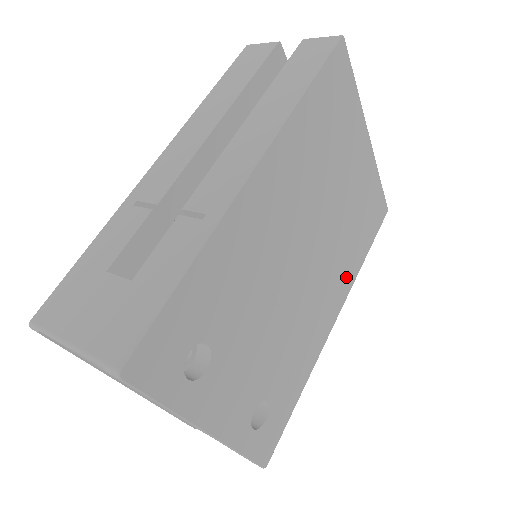
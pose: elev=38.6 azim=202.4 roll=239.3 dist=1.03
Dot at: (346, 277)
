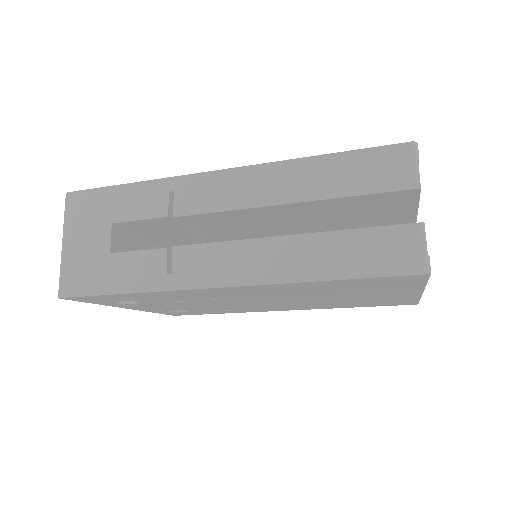
Dot at: (318, 307)
